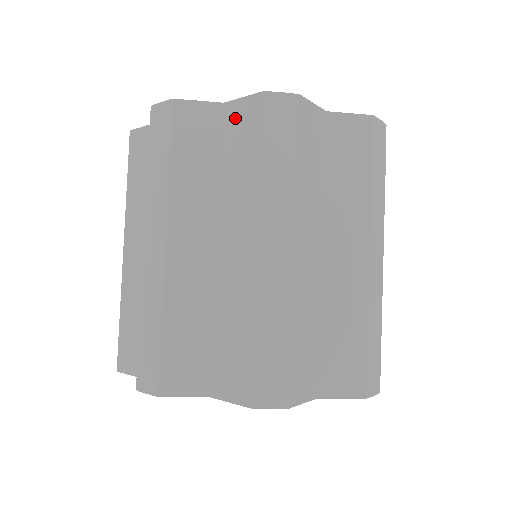
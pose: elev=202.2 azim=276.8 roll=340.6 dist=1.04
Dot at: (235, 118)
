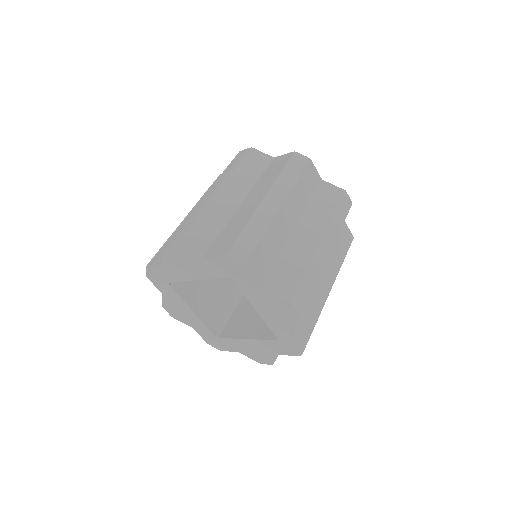
Dot at: (327, 189)
